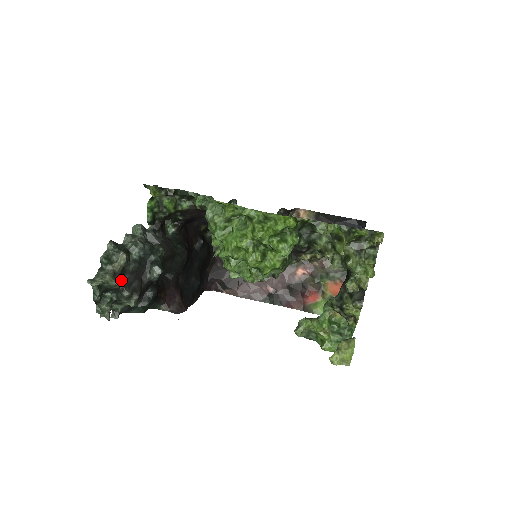
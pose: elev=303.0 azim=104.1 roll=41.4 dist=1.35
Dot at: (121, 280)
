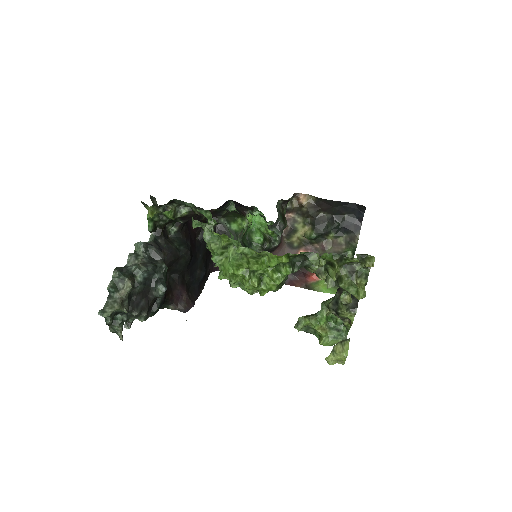
Dot at: (129, 303)
